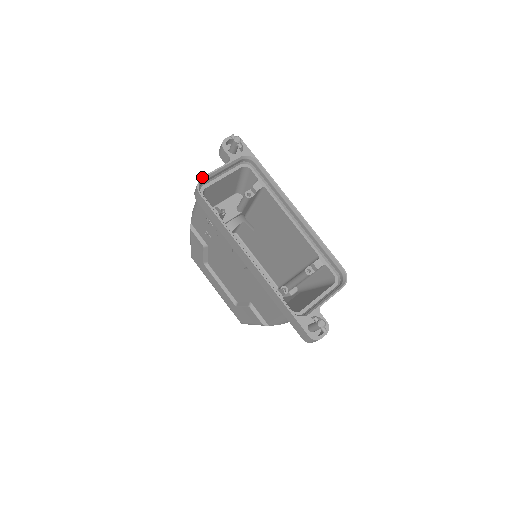
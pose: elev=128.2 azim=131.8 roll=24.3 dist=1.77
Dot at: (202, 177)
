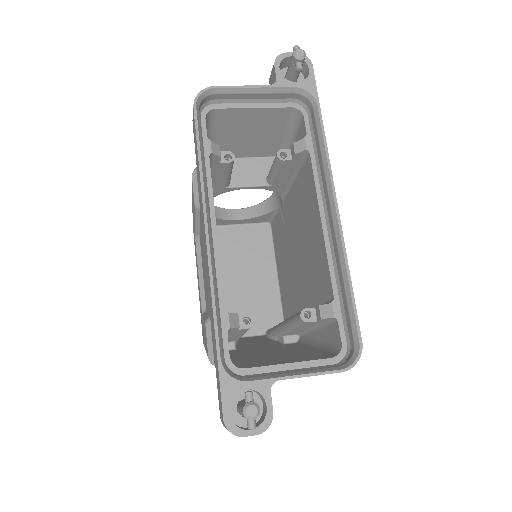
Dot at: (214, 86)
